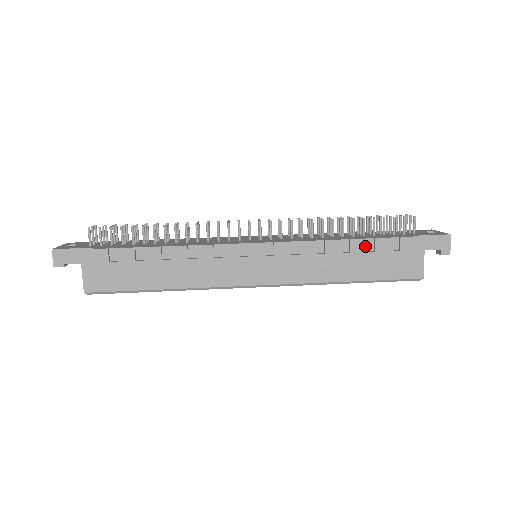
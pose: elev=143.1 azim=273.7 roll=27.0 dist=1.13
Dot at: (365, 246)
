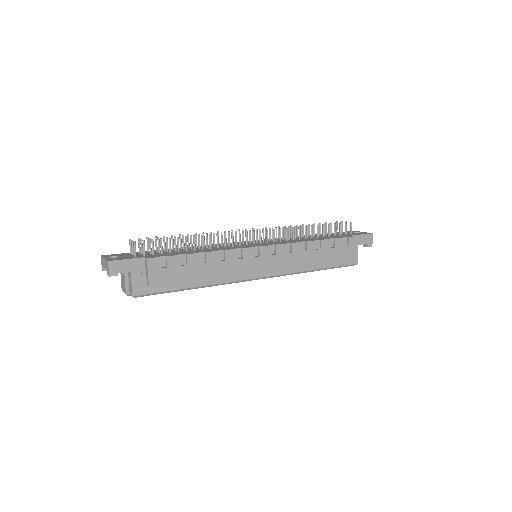
Dot at: (329, 244)
